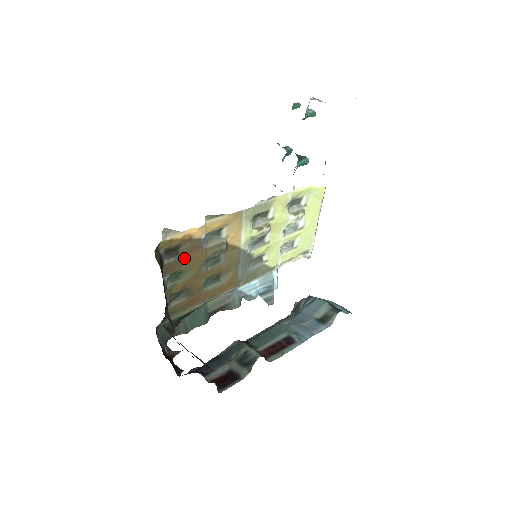
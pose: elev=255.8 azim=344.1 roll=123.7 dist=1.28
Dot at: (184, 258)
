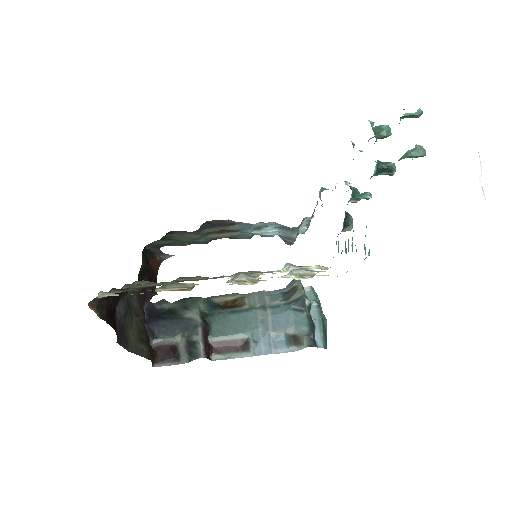
Dot at: occluded
